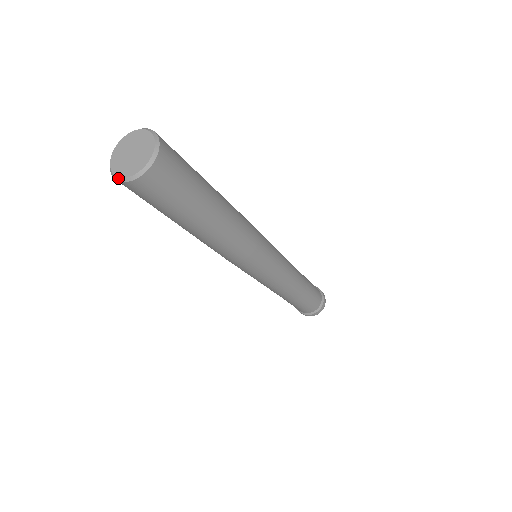
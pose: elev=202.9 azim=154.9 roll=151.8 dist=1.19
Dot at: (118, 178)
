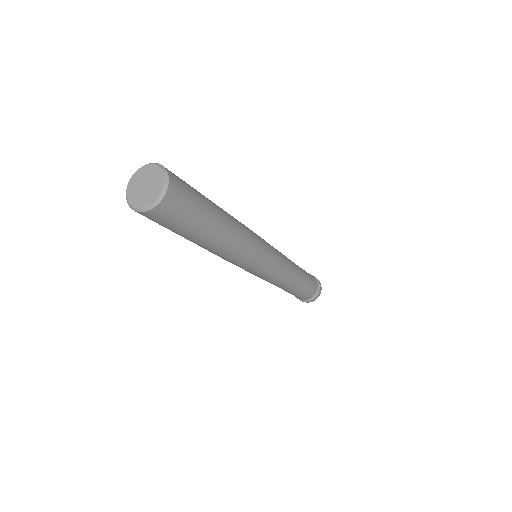
Dot at: (140, 210)
